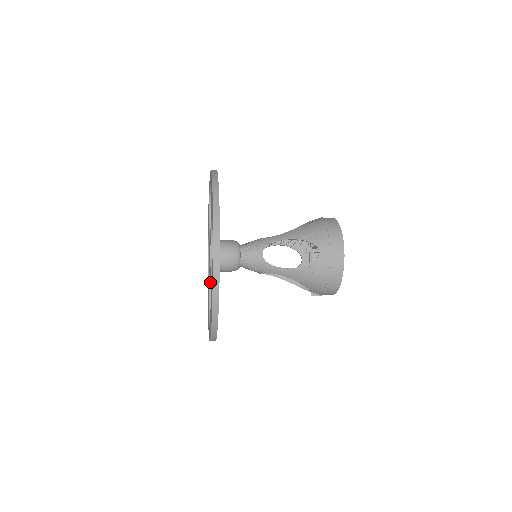
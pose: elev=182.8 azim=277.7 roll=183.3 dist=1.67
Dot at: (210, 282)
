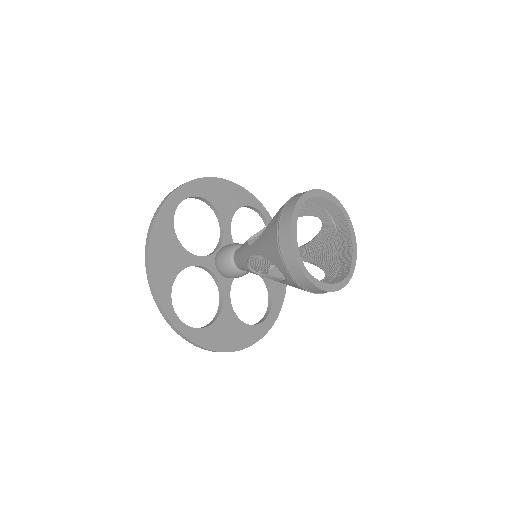
Dot at: occluded
